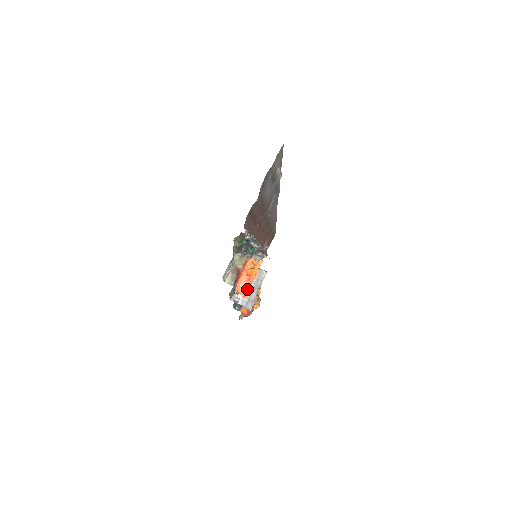
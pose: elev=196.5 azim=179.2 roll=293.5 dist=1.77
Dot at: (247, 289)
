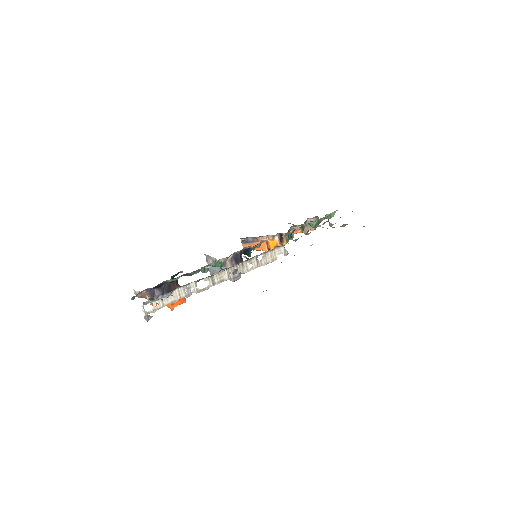
Dot at: (151, 304)
